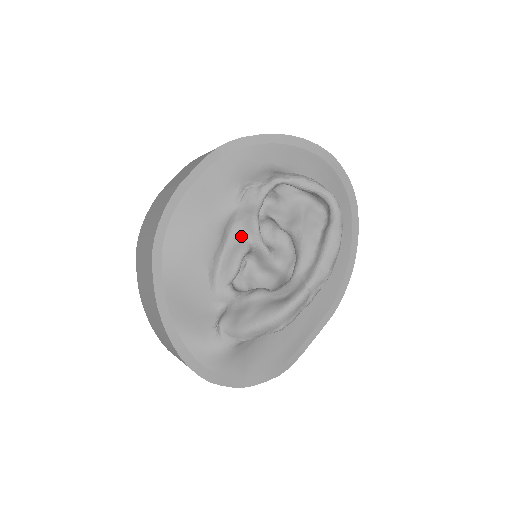
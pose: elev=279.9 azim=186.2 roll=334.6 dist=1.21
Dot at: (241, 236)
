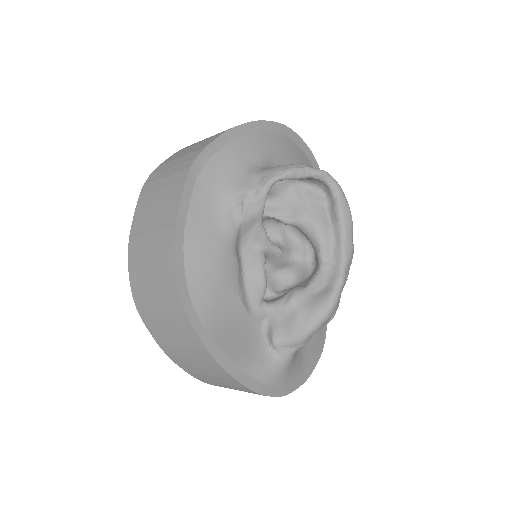
Dot at: (252, 249)
